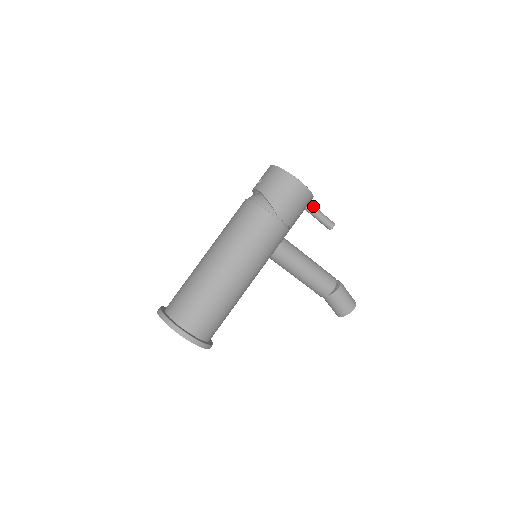
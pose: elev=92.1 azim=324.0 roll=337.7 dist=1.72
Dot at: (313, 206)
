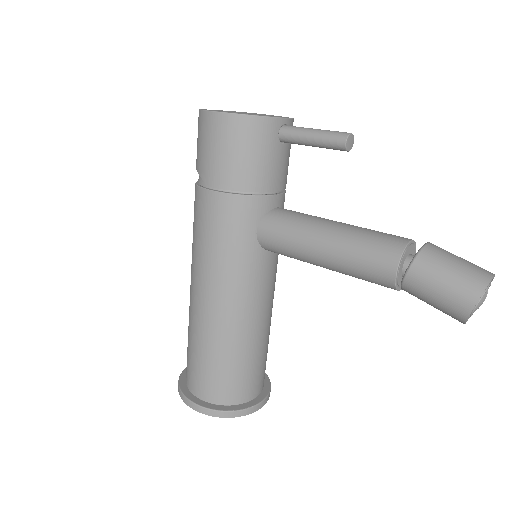
Dot at: (291, 129)
